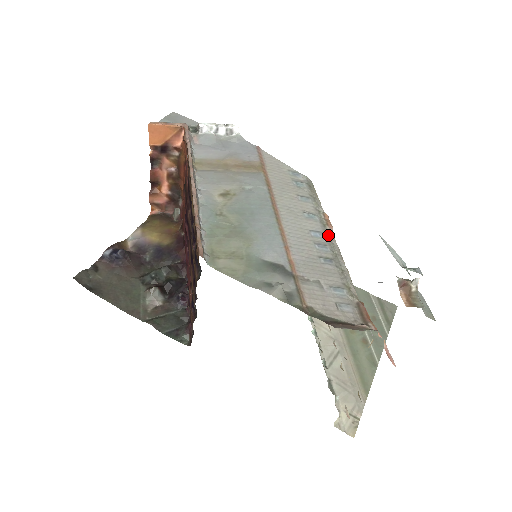
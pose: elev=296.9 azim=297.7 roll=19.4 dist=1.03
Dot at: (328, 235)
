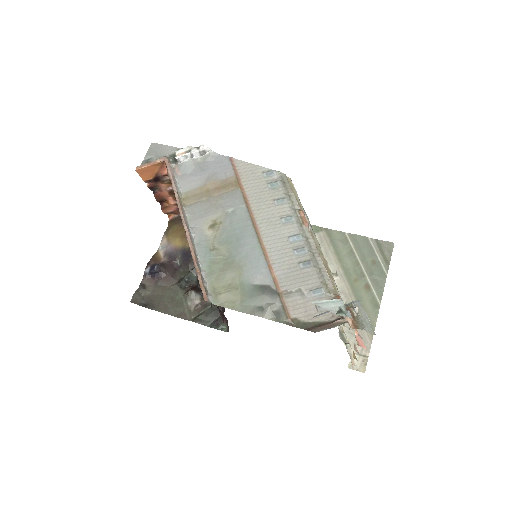
Dot at: (305, 235)
